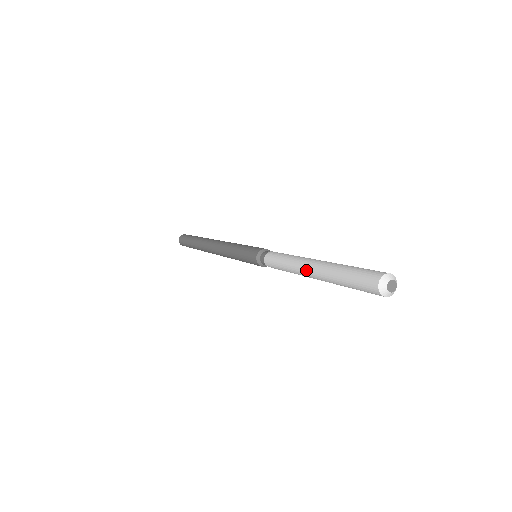
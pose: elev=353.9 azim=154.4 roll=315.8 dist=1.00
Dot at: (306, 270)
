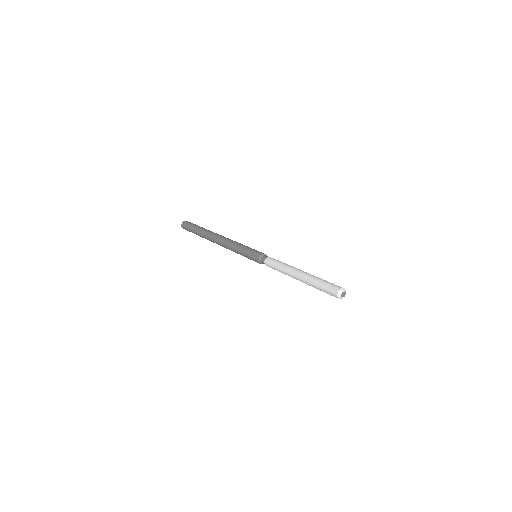
Dot at: (296, 274)
